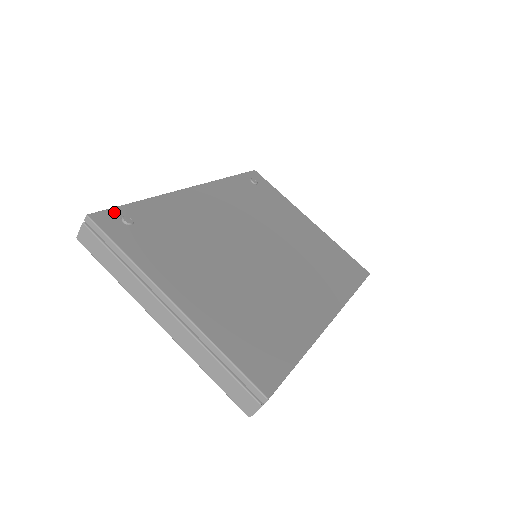
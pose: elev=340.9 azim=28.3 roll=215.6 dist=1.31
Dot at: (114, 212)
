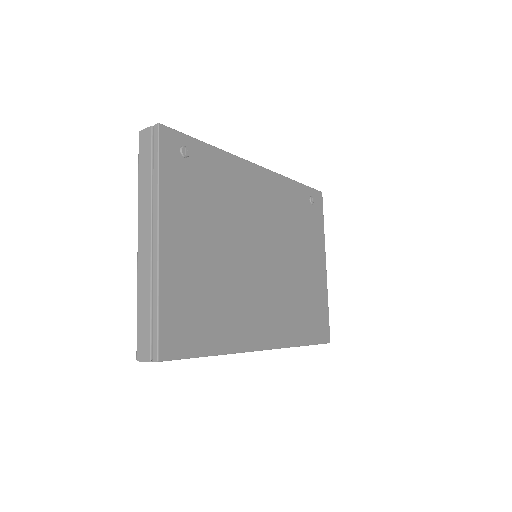
Dot at: (181, 137)
